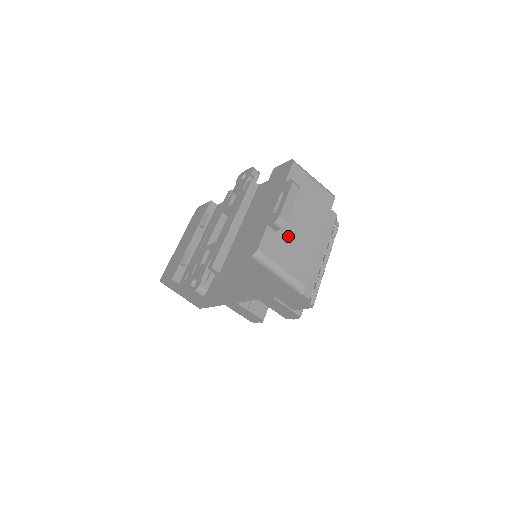
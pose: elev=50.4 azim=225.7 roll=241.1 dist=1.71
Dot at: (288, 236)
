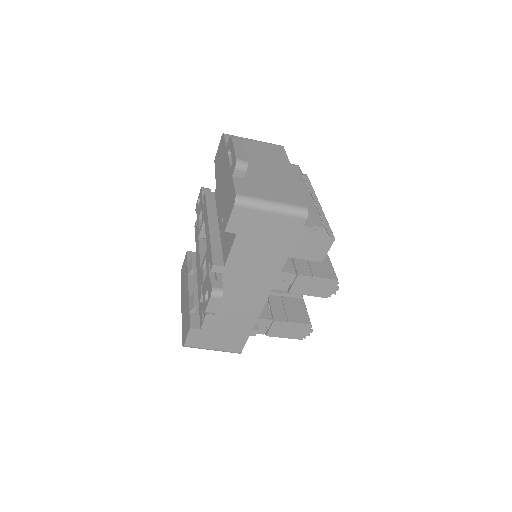
Dot at: (259, 179)
